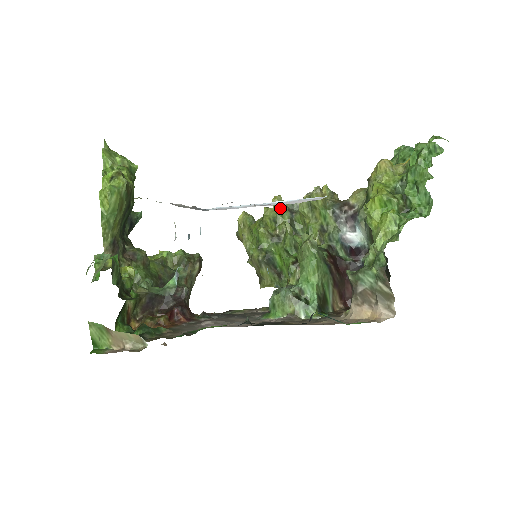
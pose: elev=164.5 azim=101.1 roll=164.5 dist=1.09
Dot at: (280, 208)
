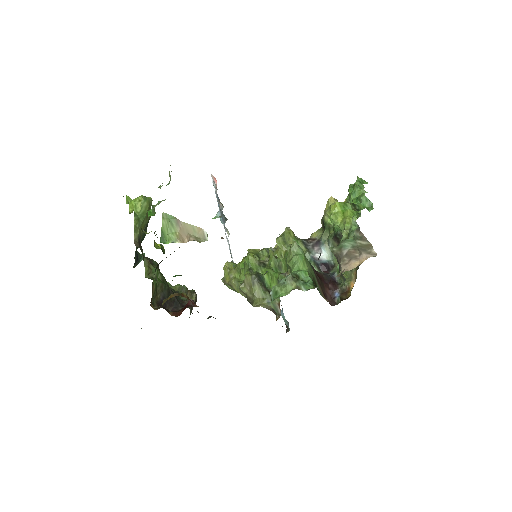
Dot at: occluded
